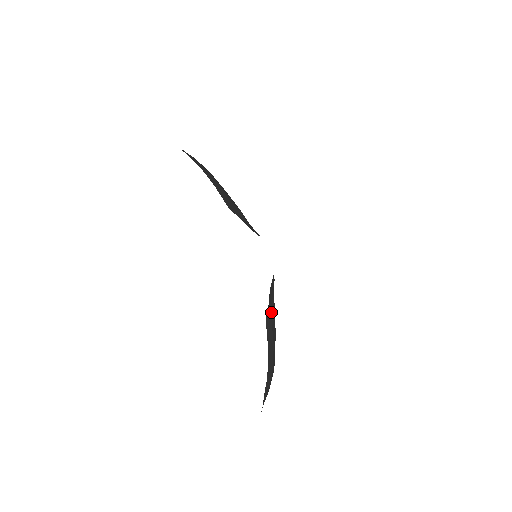
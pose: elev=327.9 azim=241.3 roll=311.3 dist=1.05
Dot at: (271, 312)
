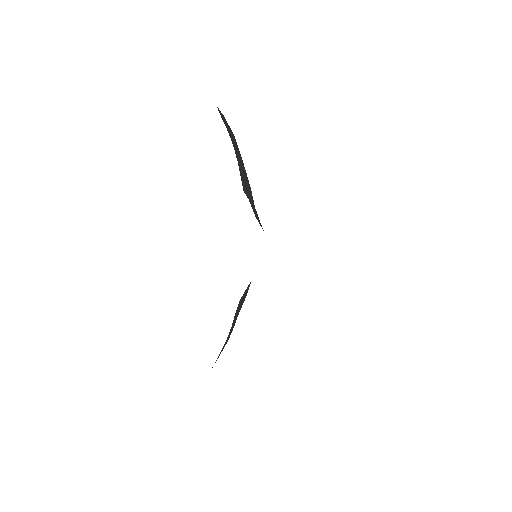
Dot at: (244, 296)
